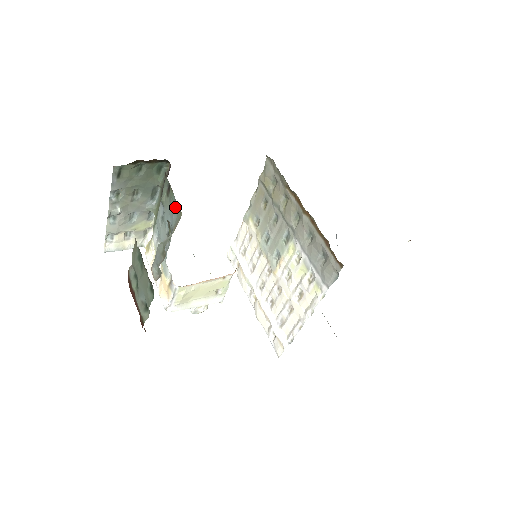
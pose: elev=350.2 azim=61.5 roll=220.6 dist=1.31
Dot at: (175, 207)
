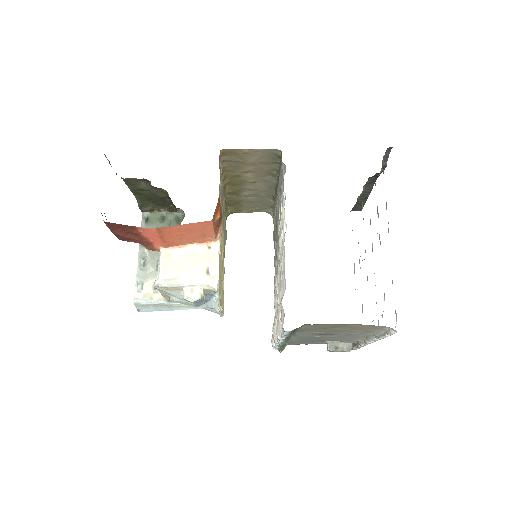
Dot at: occluded
